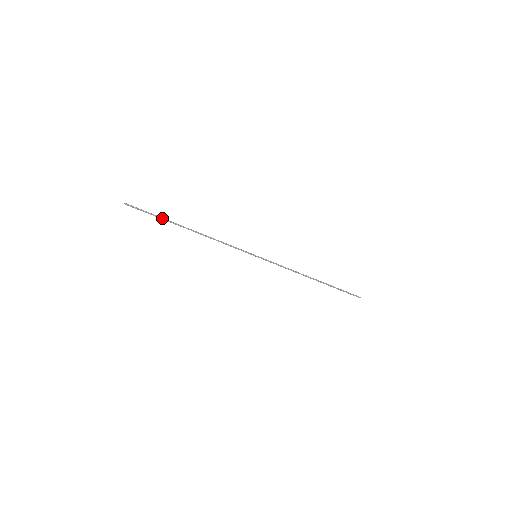
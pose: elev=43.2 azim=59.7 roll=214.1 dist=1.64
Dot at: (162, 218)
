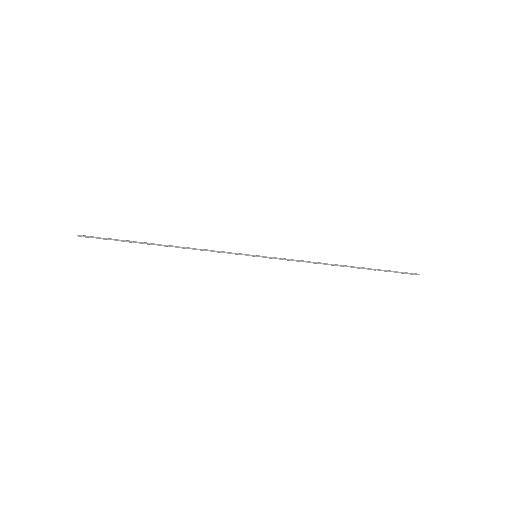
Dot at: (125, 241)
